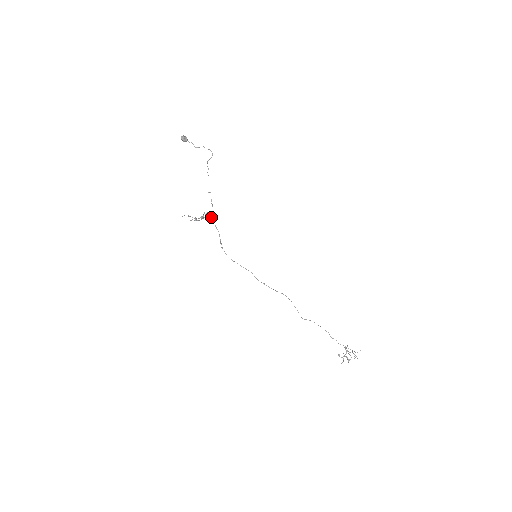
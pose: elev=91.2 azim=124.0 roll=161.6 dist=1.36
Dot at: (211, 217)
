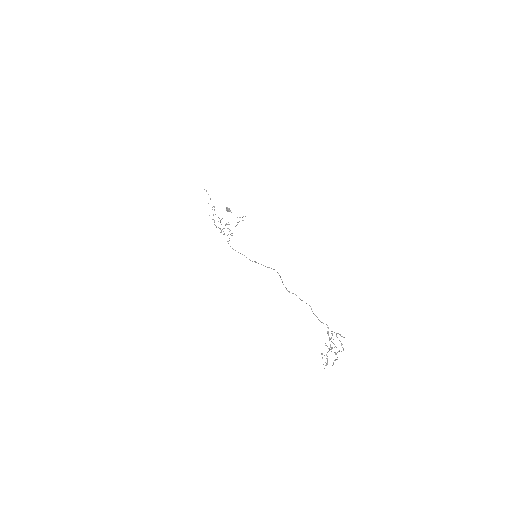
Dot at: (228, 234)
